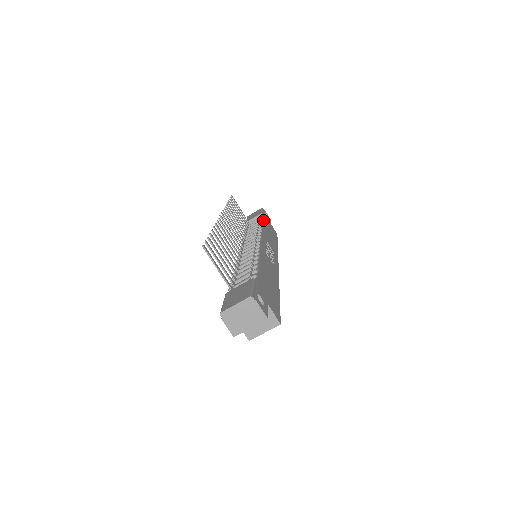
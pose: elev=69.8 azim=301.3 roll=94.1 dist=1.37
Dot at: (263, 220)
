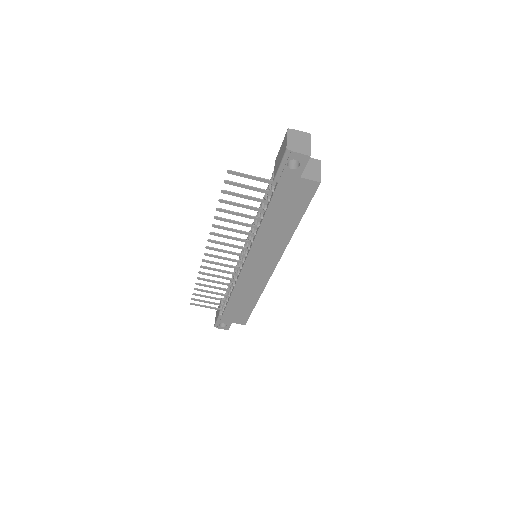
Dot at: occluded
